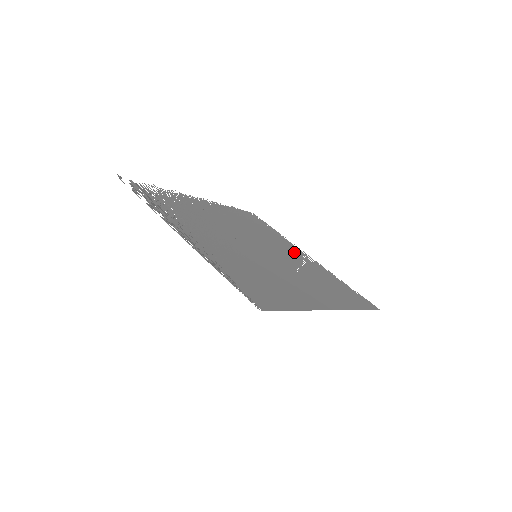
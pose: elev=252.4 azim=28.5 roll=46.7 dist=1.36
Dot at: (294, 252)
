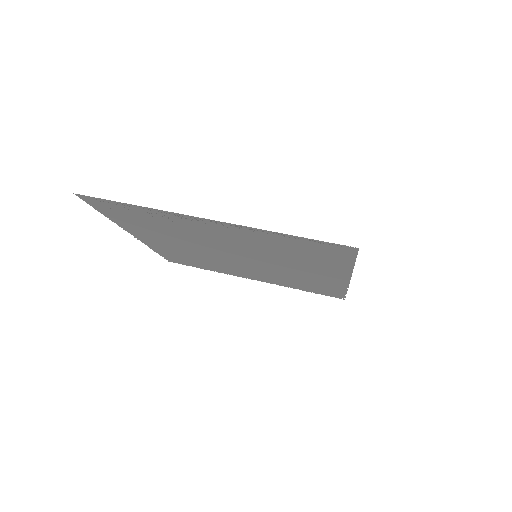
Dot at: (248, 274)
